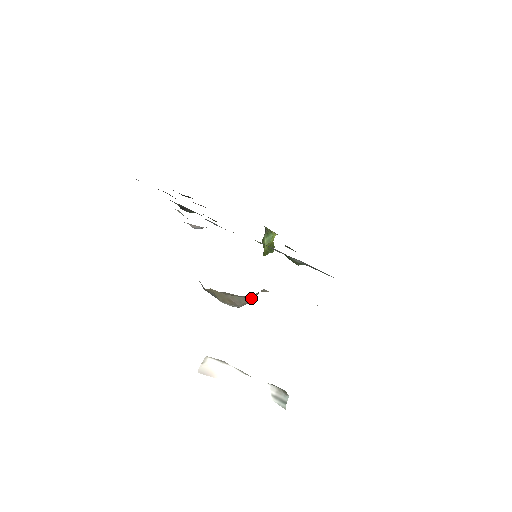
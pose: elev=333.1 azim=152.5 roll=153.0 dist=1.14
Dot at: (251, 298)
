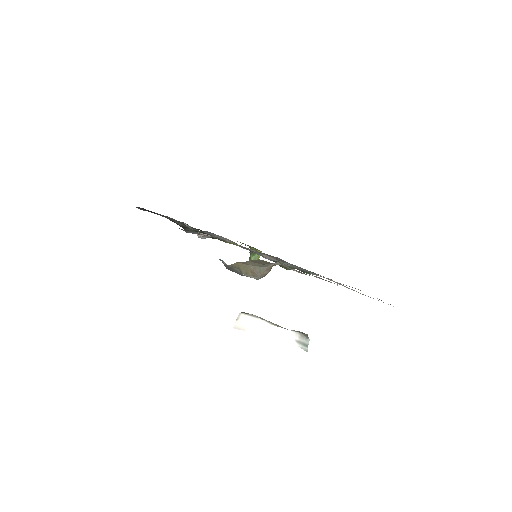
Dot at: (269, 268)
